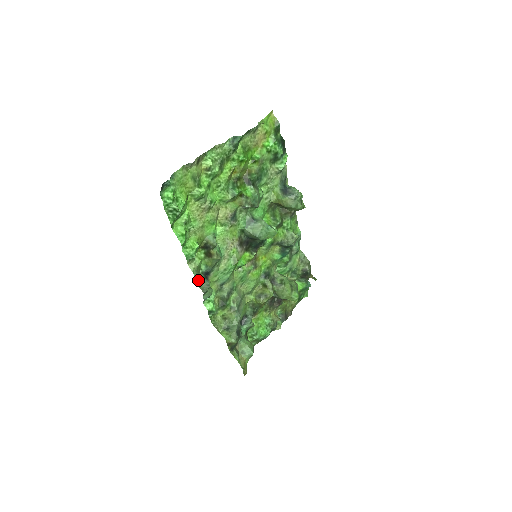
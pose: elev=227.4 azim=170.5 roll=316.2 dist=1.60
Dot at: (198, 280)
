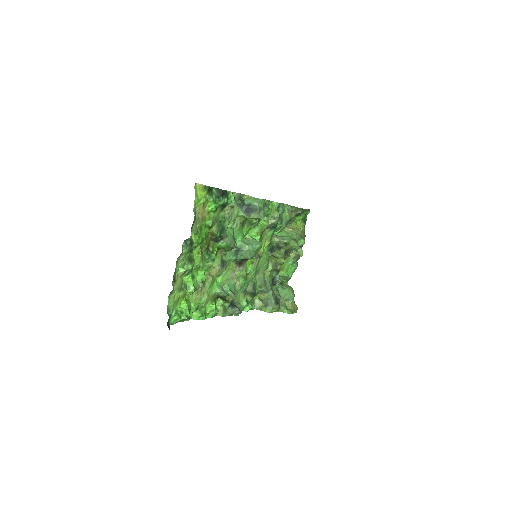
Dot at: (229, 314)
